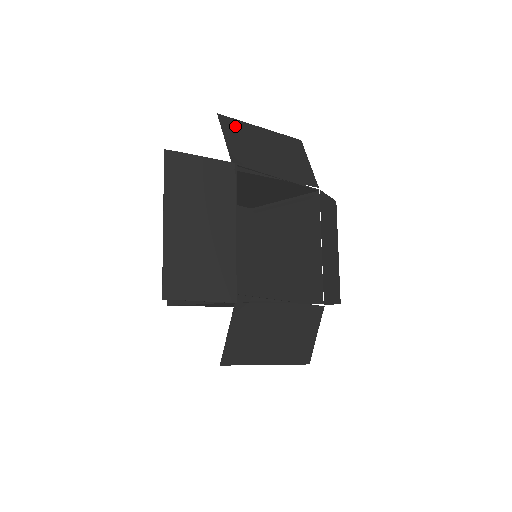
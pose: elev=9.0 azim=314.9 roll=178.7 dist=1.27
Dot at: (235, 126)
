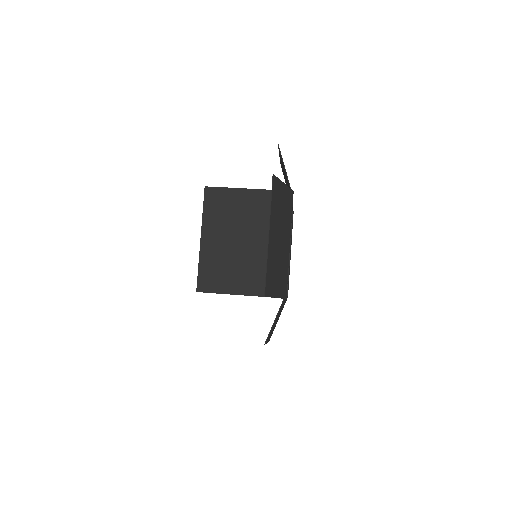
Dot at: (280, 155)
